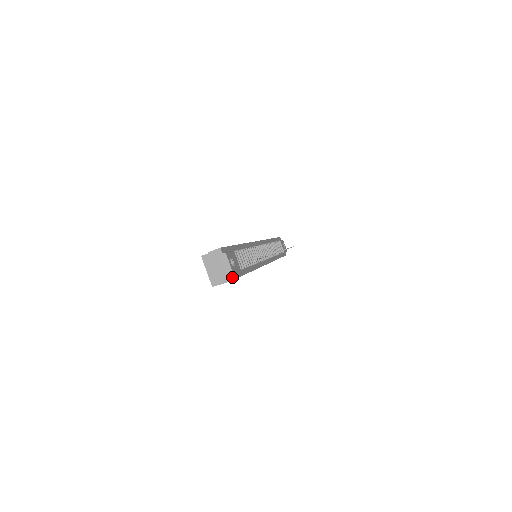
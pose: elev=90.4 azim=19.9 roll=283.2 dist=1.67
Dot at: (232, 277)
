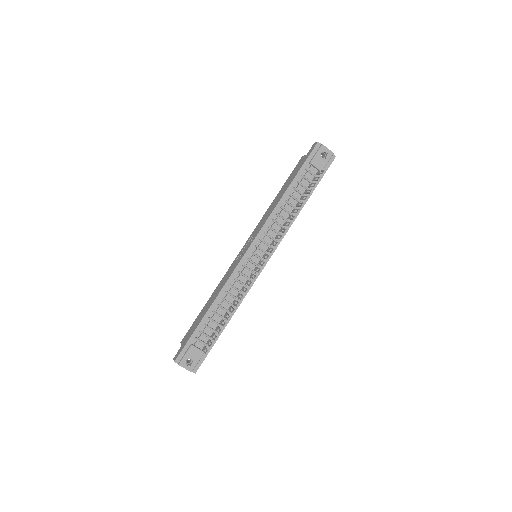
Dot at: (195, 370)
